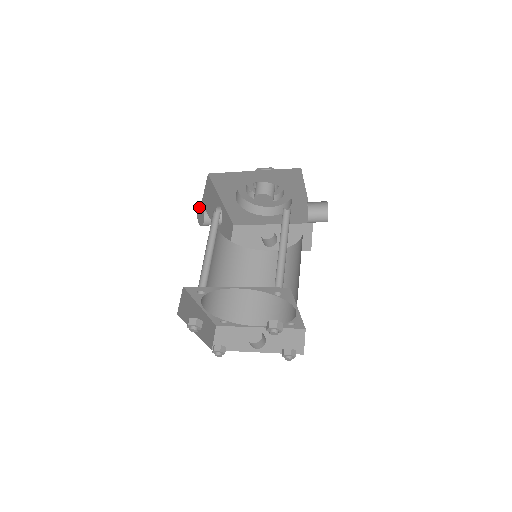
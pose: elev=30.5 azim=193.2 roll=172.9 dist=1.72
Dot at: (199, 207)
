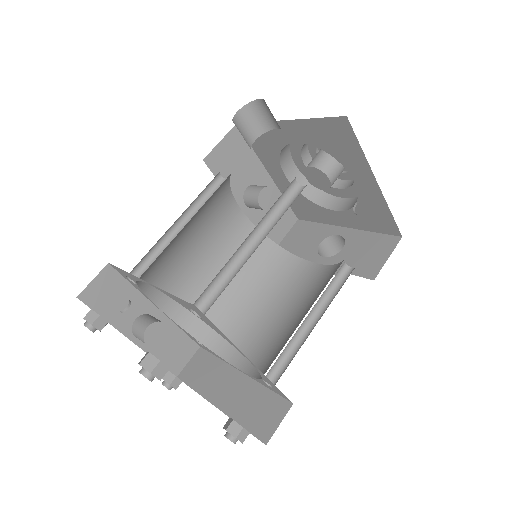
Dot at: occluded
